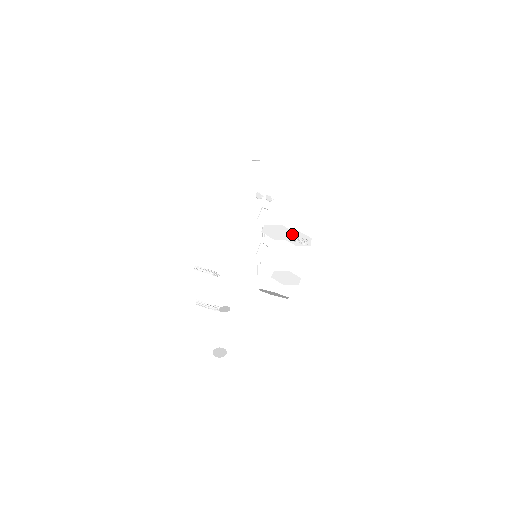
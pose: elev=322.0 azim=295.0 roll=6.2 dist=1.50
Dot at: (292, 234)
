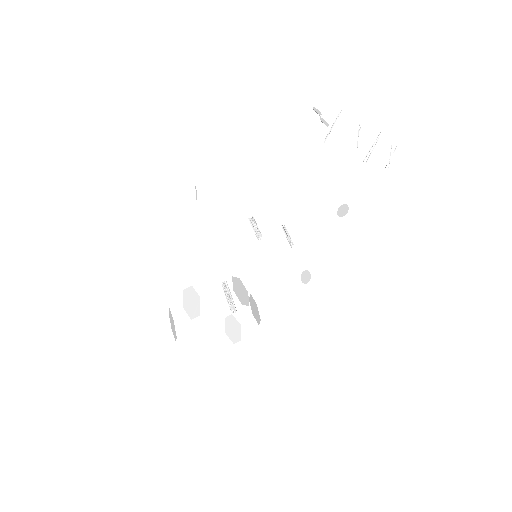
Dot at: (175, 336)
